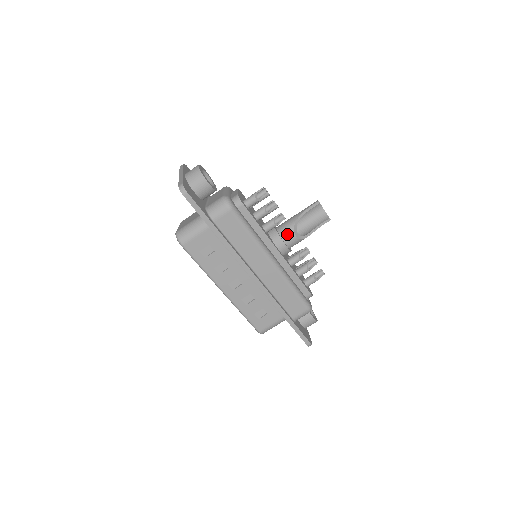
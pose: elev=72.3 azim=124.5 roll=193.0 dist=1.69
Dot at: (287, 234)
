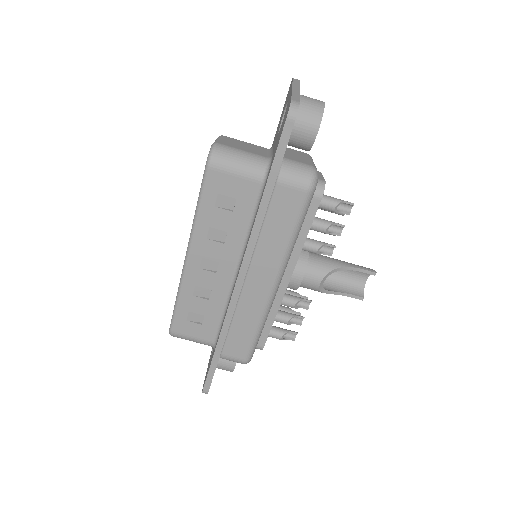
Dot at: (315, 272)
